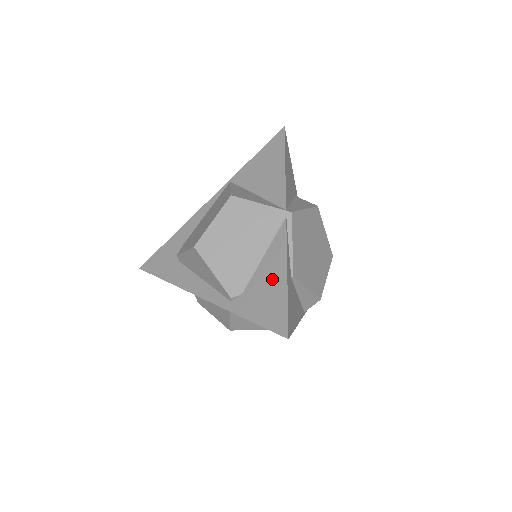
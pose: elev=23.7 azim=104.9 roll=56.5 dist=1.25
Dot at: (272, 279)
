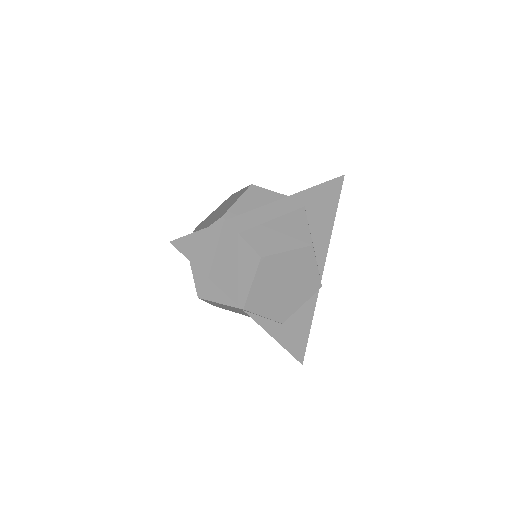
Dot at: occluded
